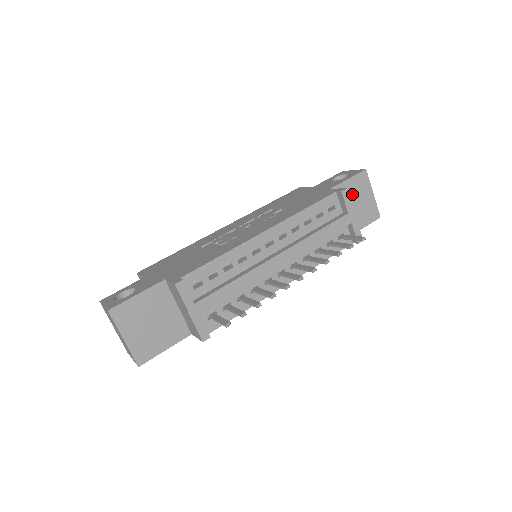
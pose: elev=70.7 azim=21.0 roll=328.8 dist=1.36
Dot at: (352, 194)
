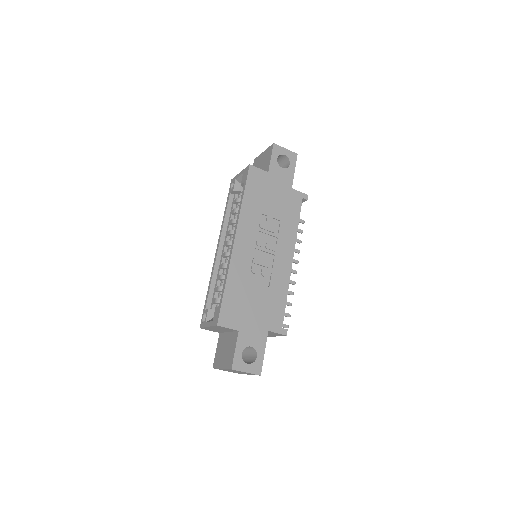
Dot at: occluded
